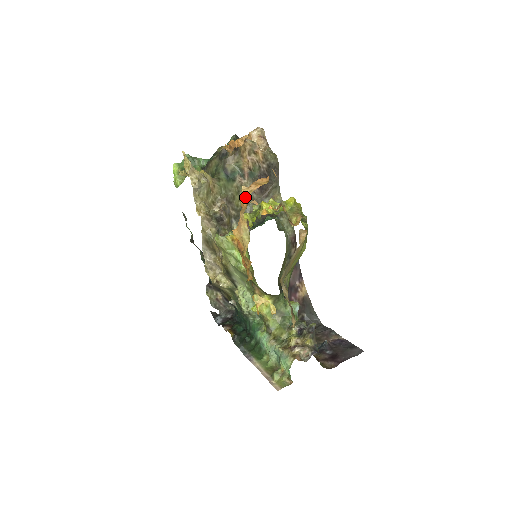
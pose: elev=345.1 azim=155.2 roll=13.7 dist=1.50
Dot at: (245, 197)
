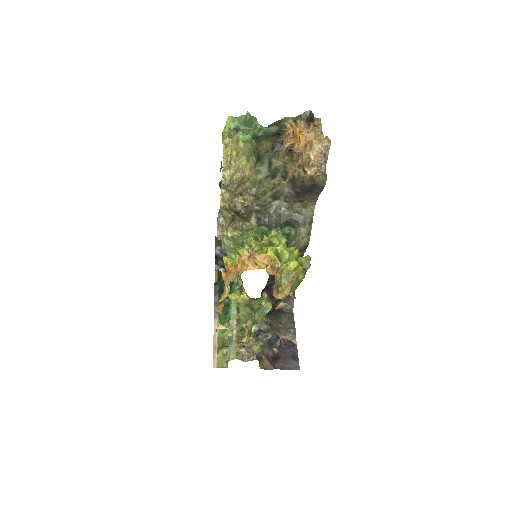
Dot at: (241, 264)
